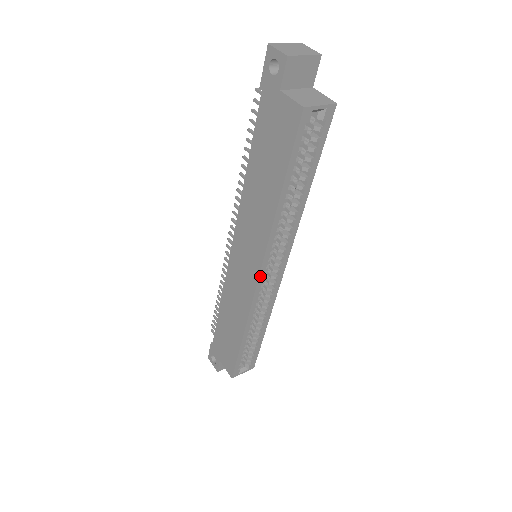
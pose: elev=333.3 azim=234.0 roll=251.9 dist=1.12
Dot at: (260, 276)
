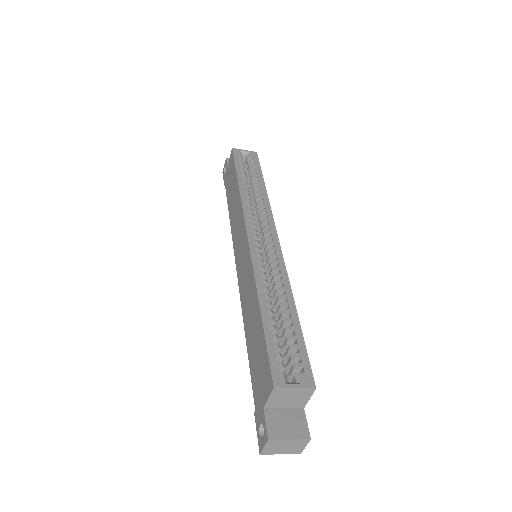
Dot at: (248, 233)
